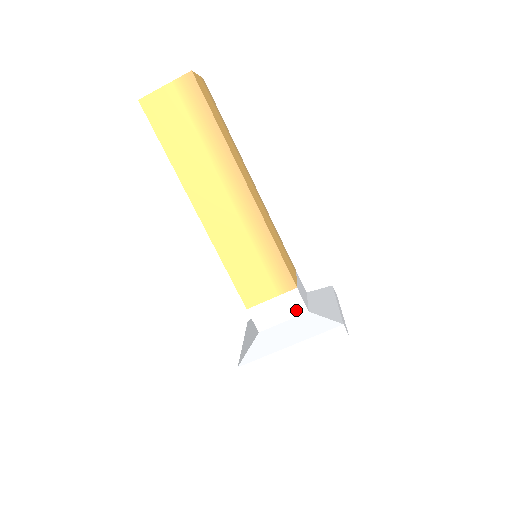
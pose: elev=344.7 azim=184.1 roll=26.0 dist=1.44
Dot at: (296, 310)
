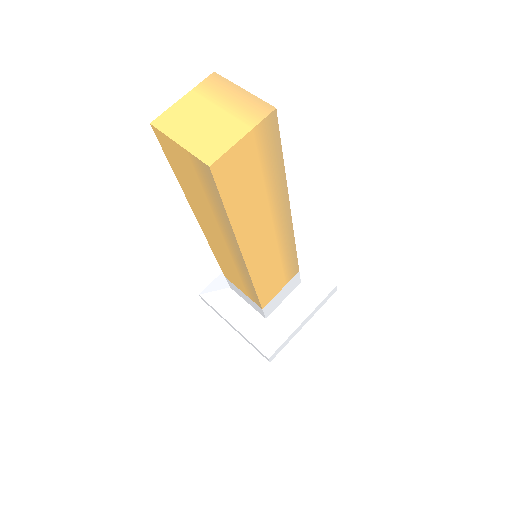
Dot at: (294, 287)
